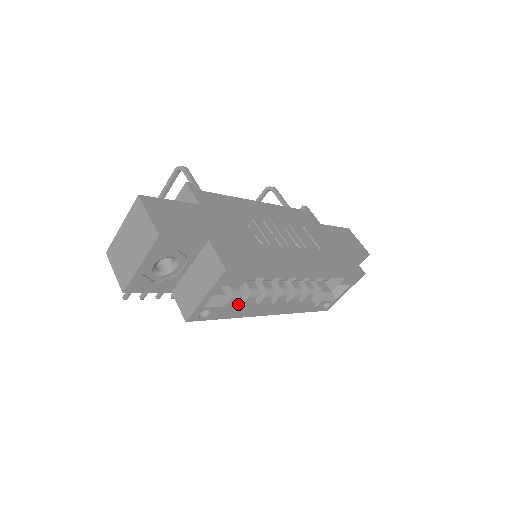
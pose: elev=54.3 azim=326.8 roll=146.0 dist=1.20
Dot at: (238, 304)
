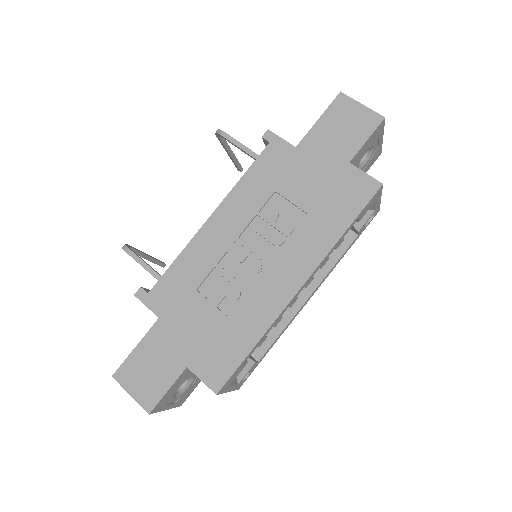
Dot at: (271, 329)
